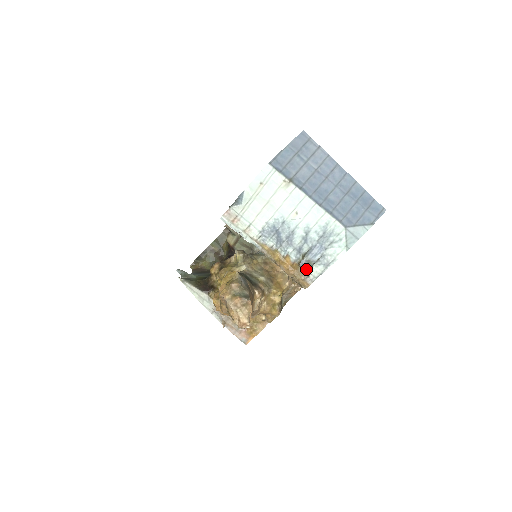
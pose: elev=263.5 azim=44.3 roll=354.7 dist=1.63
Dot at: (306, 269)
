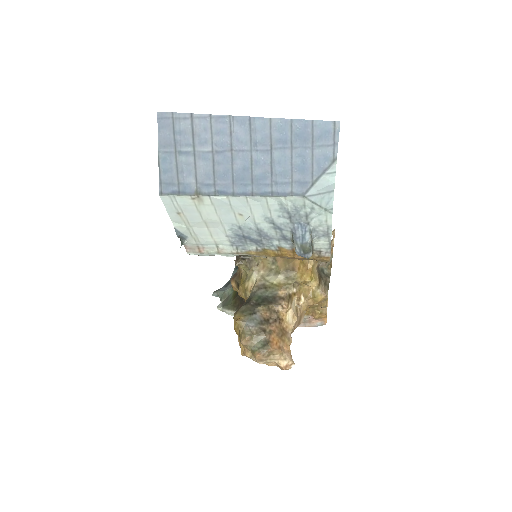
Dot at: (307, 256)
